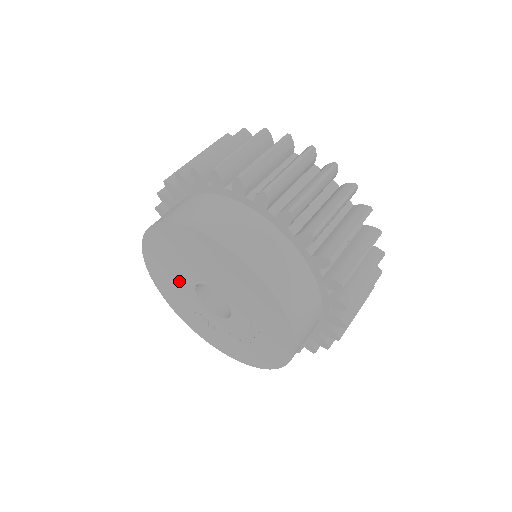
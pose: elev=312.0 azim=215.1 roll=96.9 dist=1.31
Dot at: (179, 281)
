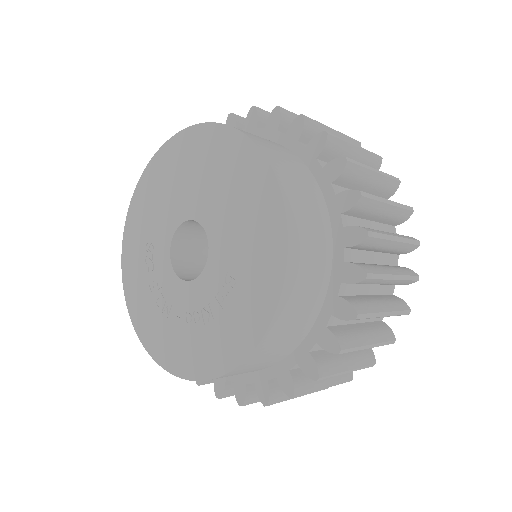
Dot at: (157, 232)
